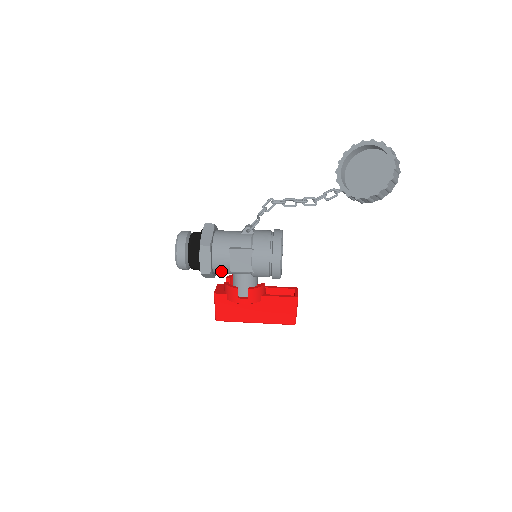
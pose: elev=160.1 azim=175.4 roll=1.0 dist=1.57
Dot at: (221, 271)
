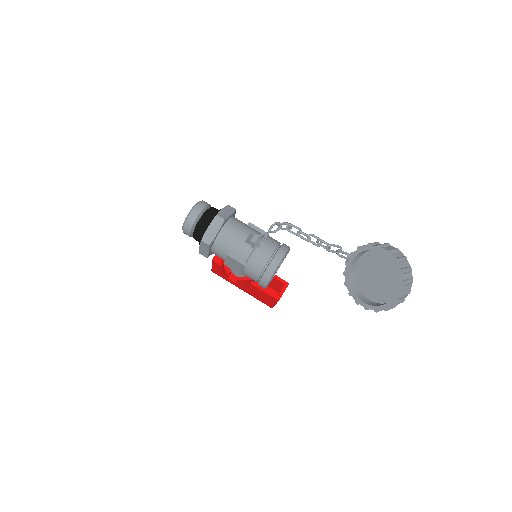
Dot at: occluded
